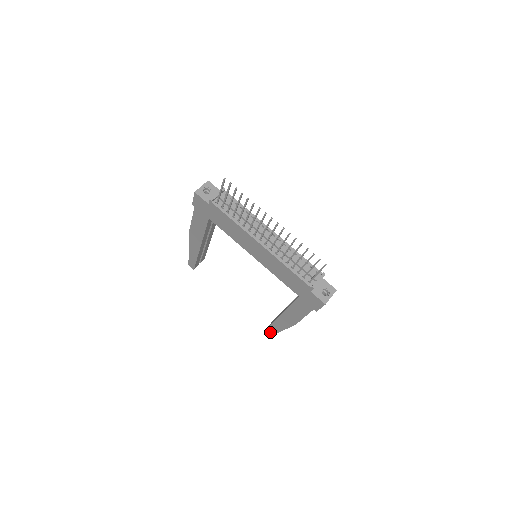
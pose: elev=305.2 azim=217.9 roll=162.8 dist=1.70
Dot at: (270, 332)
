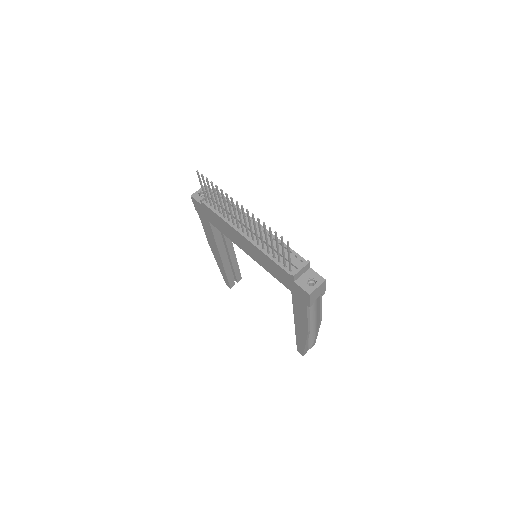
Dot at: (300, 350)
